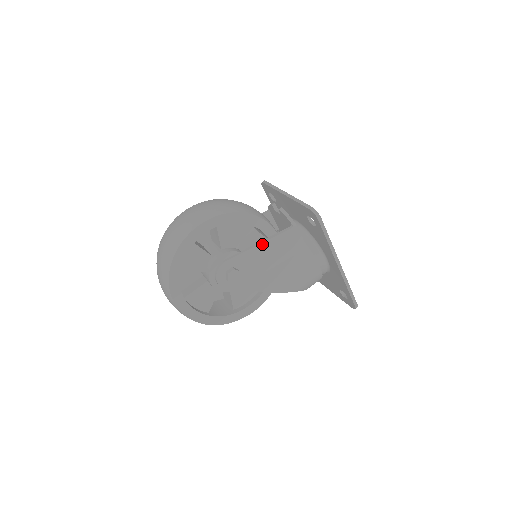
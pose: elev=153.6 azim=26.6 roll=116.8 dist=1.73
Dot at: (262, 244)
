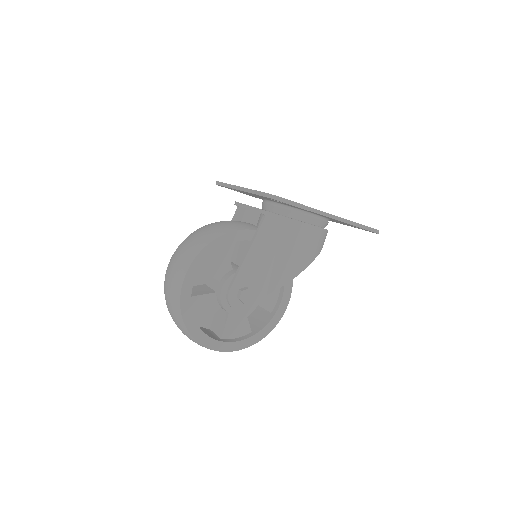
Dot at: (249, 252)
